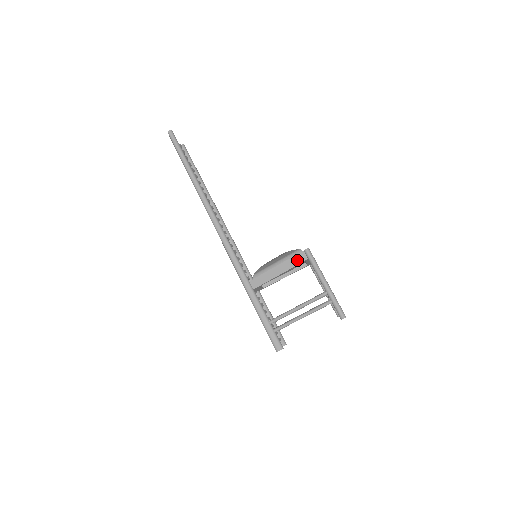
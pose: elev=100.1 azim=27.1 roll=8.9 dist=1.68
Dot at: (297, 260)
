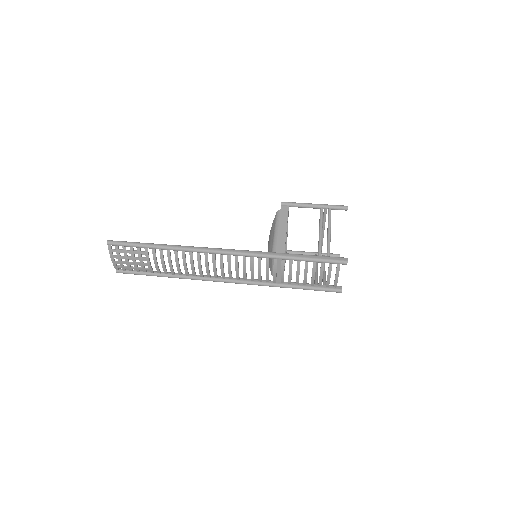
Dot at: (284, 213)
